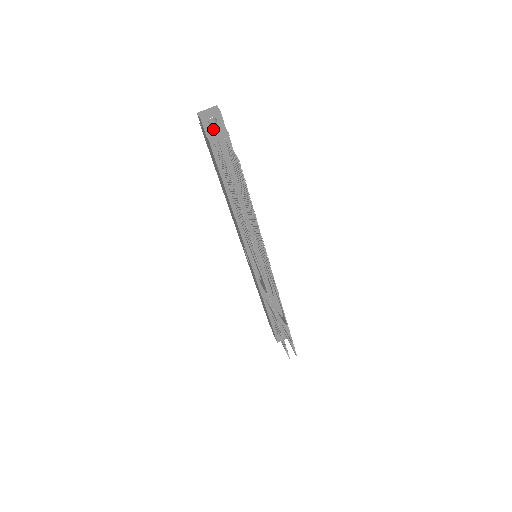
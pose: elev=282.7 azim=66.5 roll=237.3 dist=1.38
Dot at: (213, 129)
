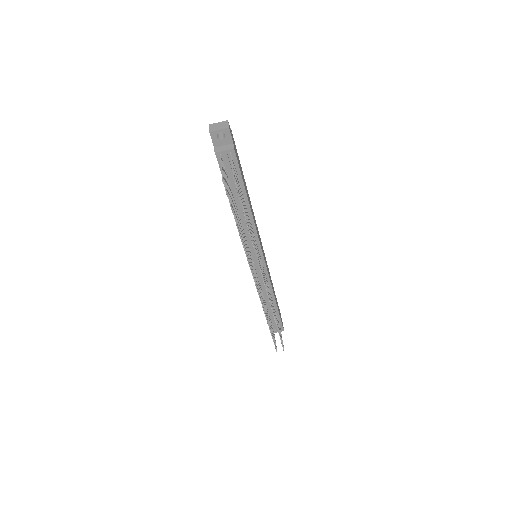
Dot at: (221, 142)
